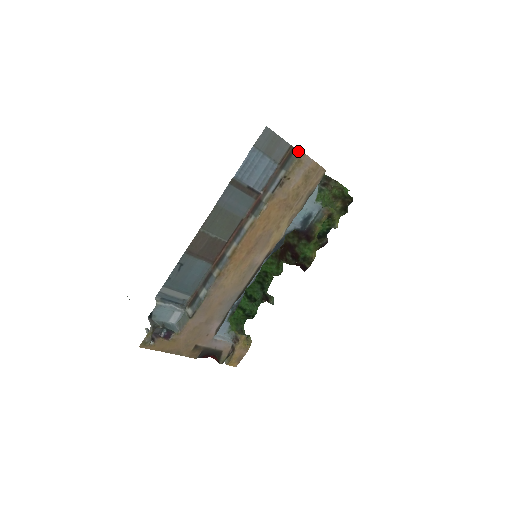
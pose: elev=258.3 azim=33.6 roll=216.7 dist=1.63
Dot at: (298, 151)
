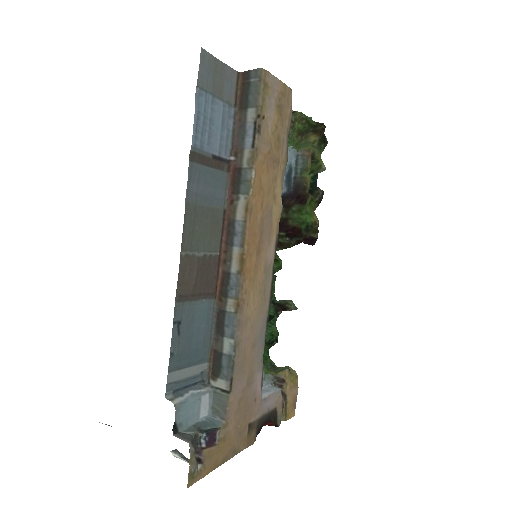
Dot at: (257, 71)
